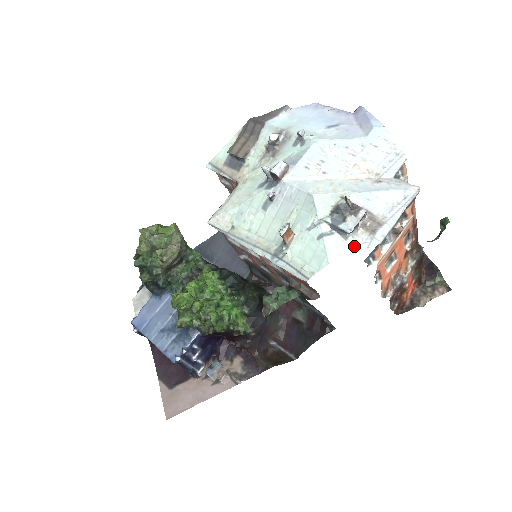
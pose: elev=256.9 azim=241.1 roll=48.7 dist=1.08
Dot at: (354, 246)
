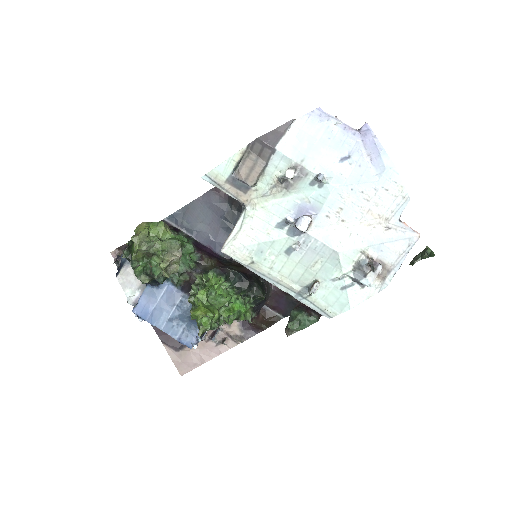
Dot at: (369, 292)
